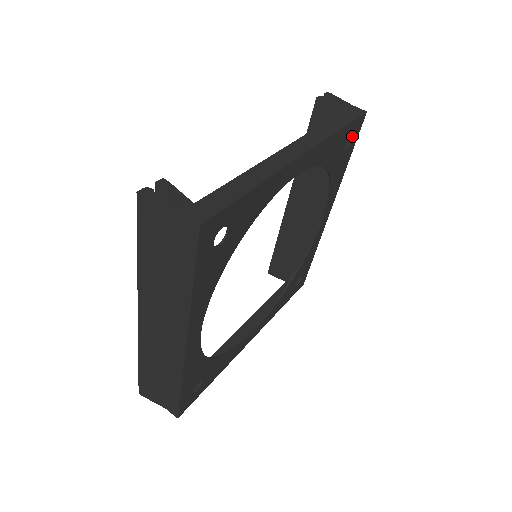
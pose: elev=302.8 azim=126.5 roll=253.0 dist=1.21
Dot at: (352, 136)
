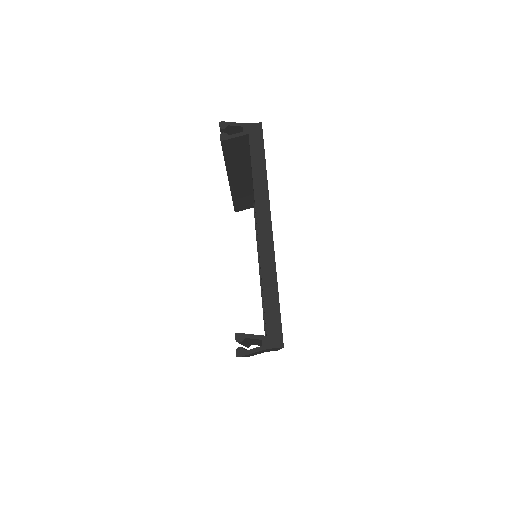
Dot at: occluded
